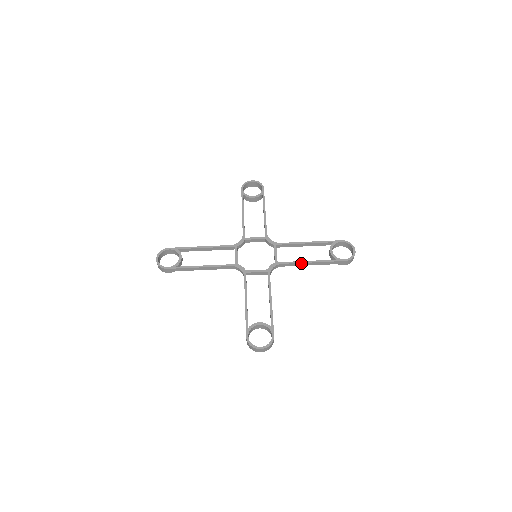
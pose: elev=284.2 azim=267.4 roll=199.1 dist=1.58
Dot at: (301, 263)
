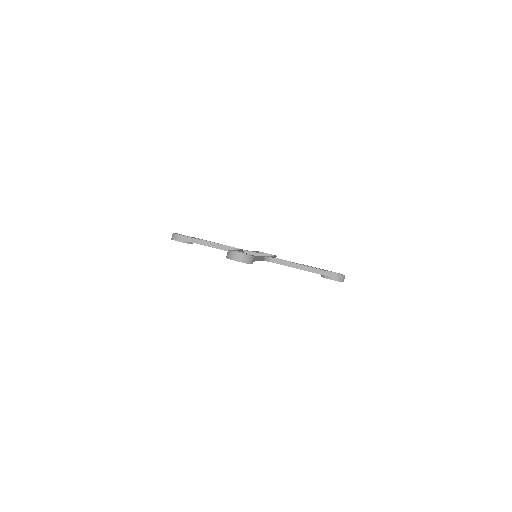
Dot at: (294, 264)
